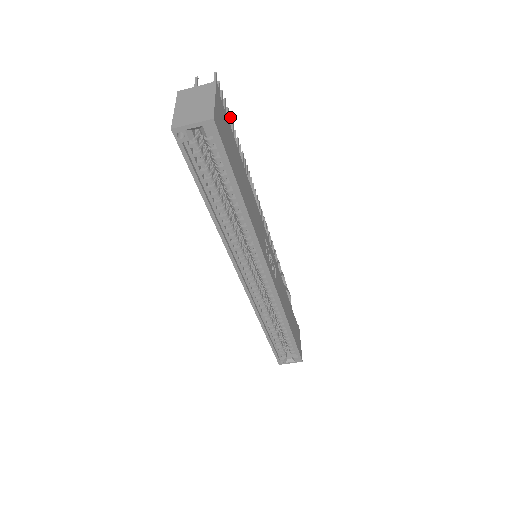
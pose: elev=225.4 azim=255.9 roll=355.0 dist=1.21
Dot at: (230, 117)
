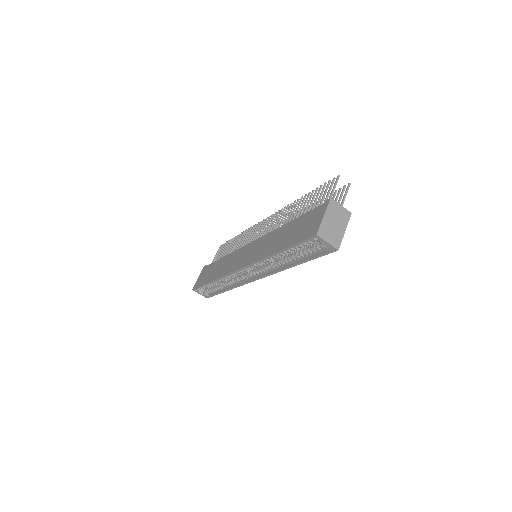
Dot at: occluded
